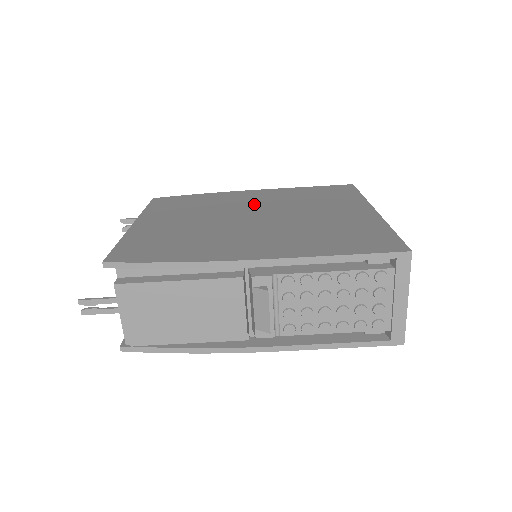
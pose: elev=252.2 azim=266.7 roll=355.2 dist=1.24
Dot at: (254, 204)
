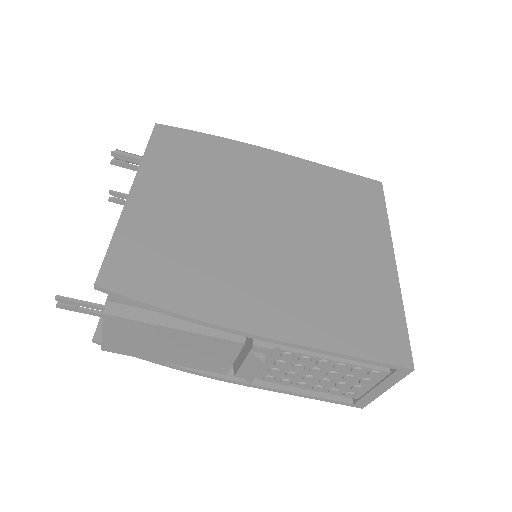
Dot at: (273, 192)
